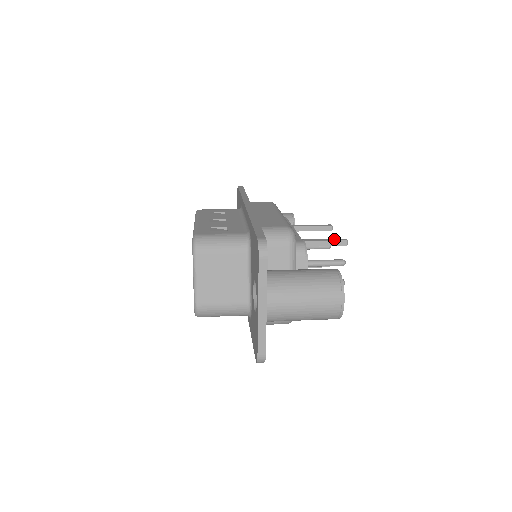
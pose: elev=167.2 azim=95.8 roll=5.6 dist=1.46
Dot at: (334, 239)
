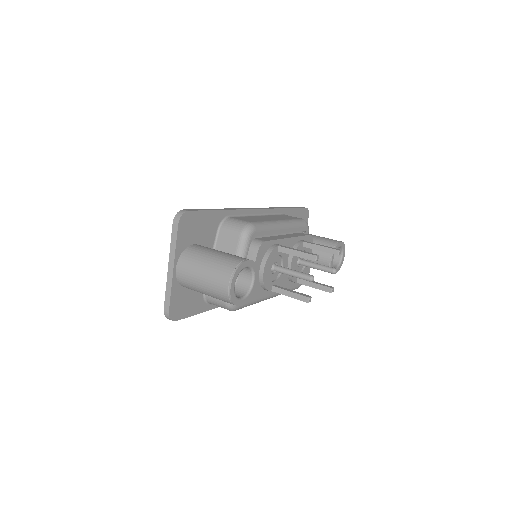
Dot at: (306, 252)
